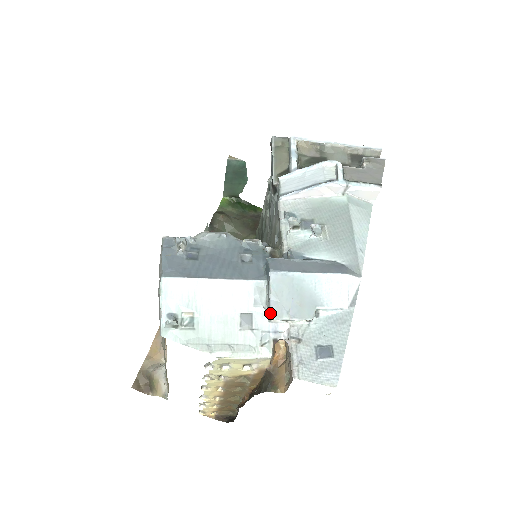
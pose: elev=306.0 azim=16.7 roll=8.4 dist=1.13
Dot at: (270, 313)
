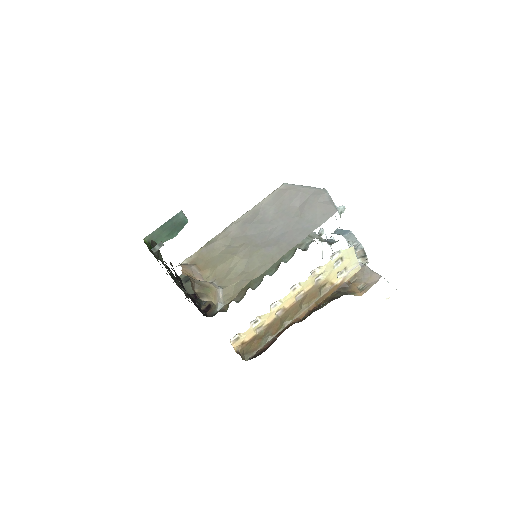
Dot at: occluded
